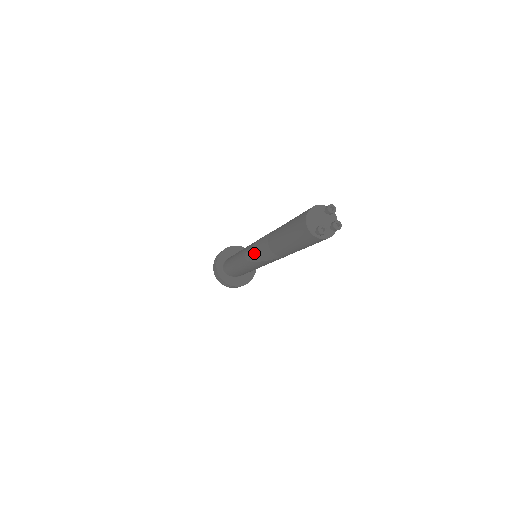
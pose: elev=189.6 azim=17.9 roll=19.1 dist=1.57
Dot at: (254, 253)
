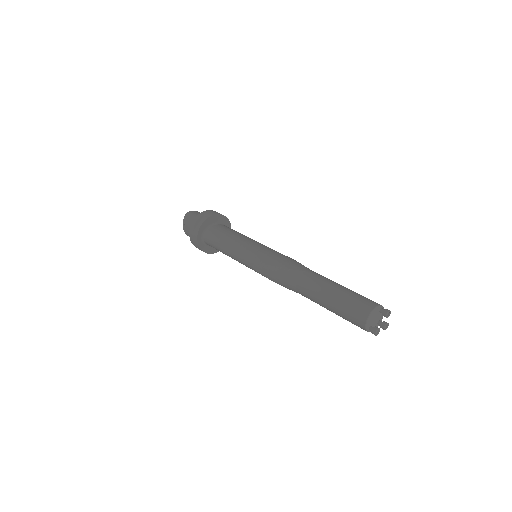
Dot at: (271, 274)
